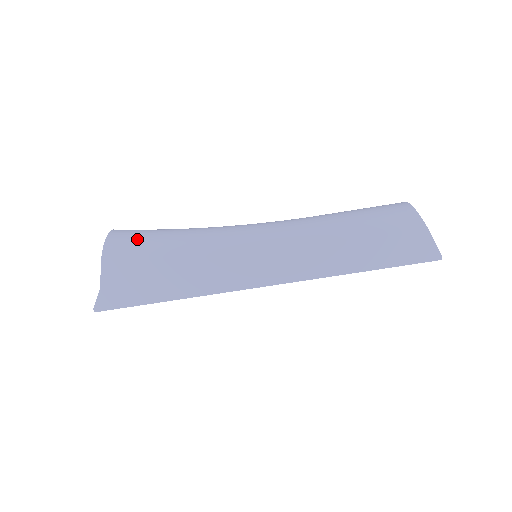
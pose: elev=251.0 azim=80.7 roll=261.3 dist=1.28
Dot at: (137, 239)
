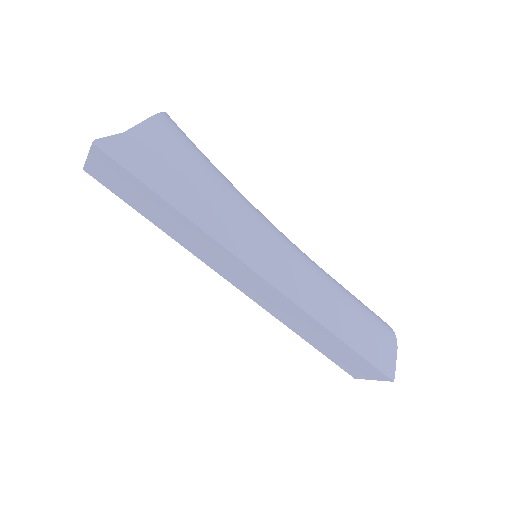
Dot at: occluded
